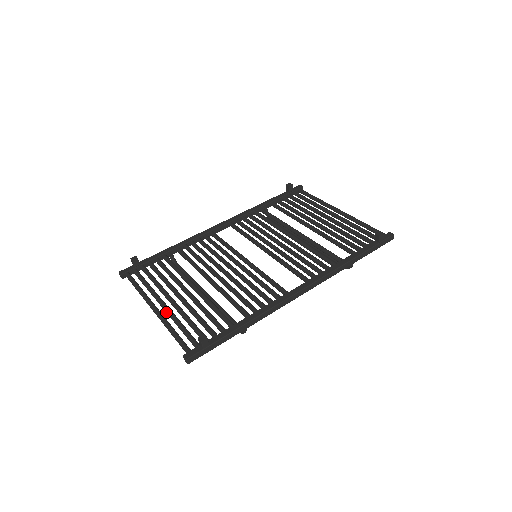
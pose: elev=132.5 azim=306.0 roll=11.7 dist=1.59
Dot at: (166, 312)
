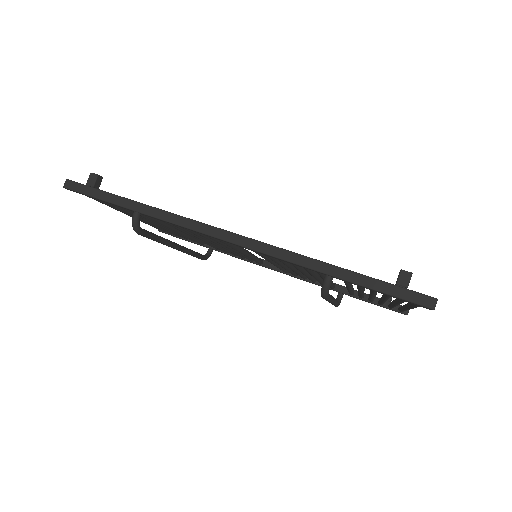
Dot at: occluded
